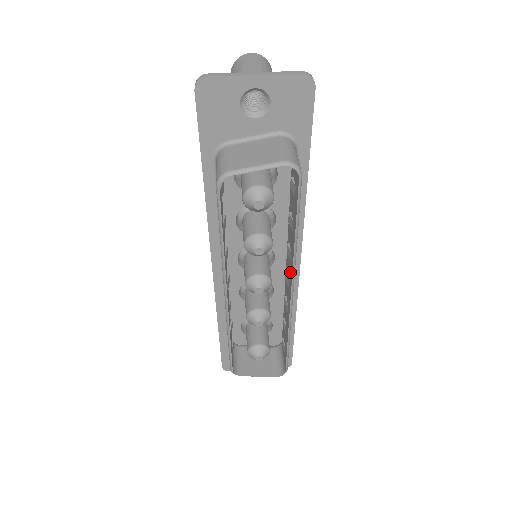
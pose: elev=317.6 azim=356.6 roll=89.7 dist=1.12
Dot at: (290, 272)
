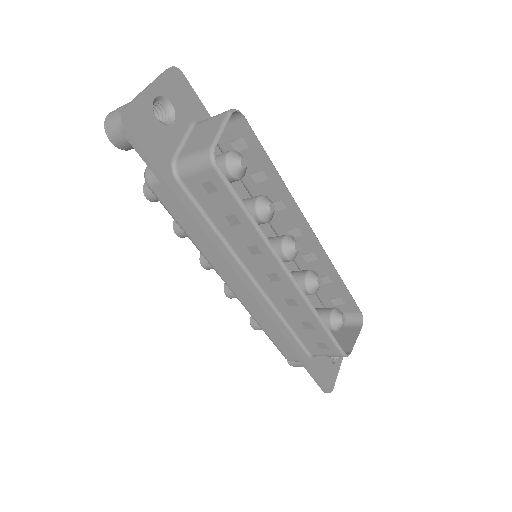
Dot at: (293, 217)
